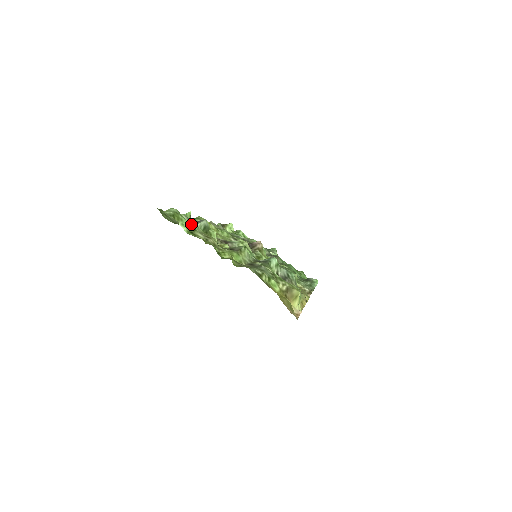
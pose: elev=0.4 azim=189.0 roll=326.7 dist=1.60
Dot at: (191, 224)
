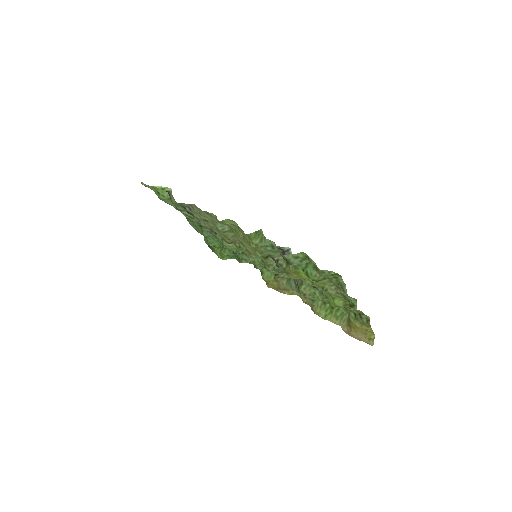
Dot at: occluded
